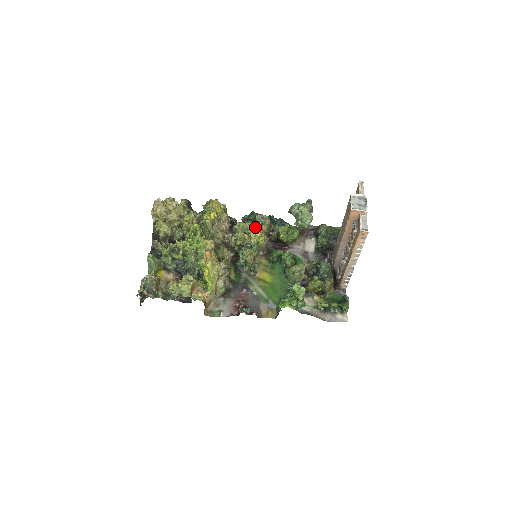
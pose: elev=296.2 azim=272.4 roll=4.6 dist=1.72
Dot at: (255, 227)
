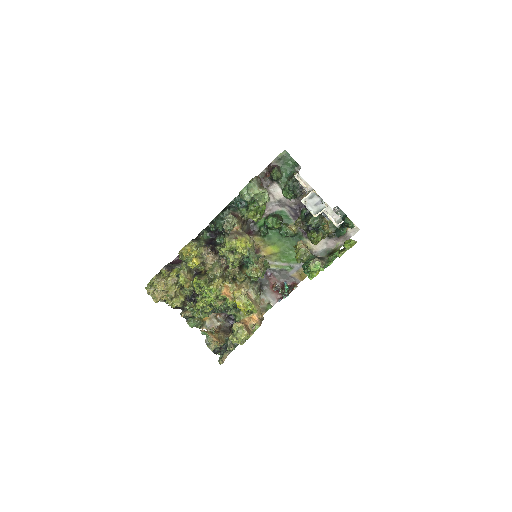
Dot at: (235, 242)
